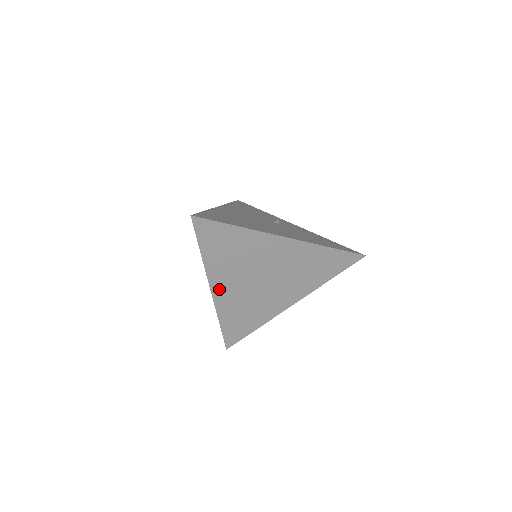
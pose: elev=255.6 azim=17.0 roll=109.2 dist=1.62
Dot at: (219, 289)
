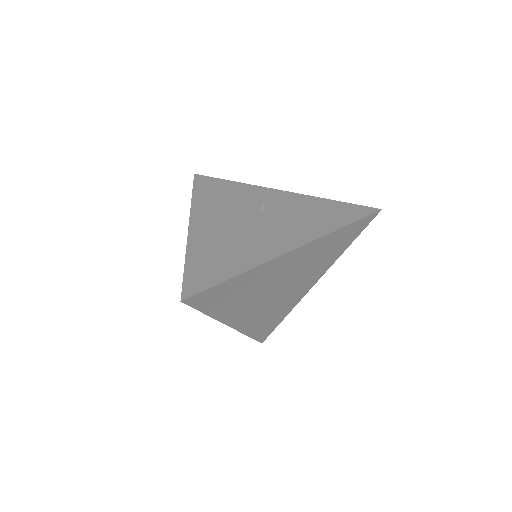
Dot at: (238, 321)
